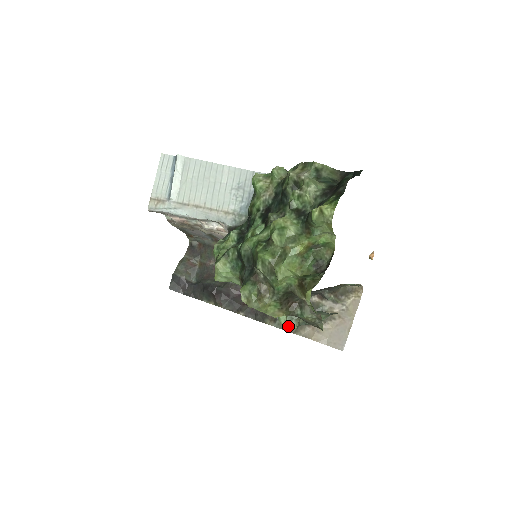
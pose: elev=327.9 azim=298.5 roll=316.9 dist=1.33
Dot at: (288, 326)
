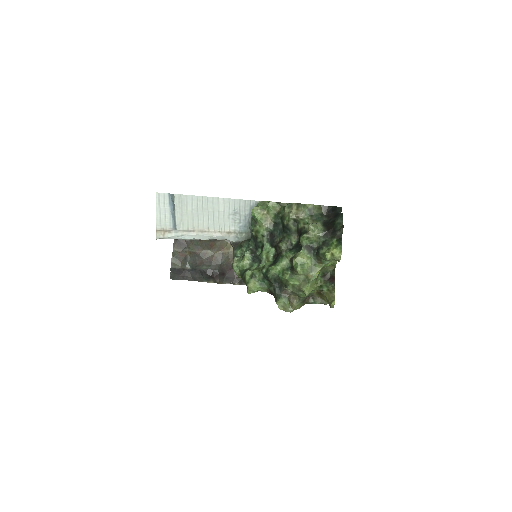
Dot at: occluded
